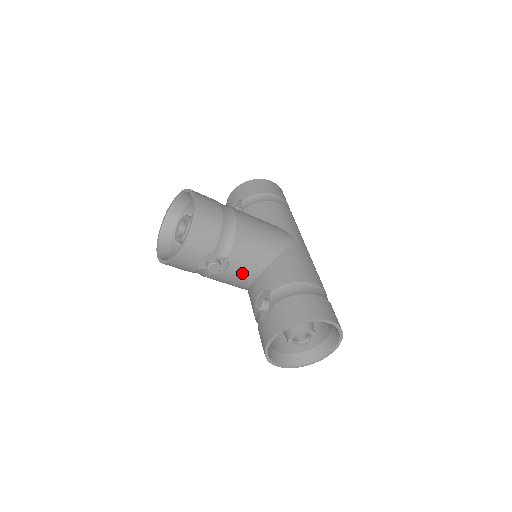
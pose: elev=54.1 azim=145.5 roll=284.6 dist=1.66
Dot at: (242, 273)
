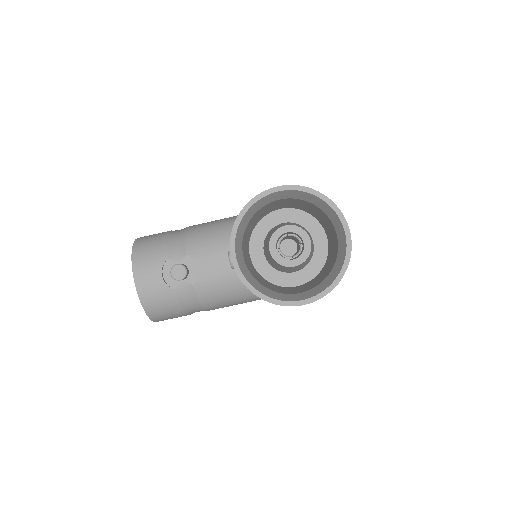
Dot at: (219, 262)
